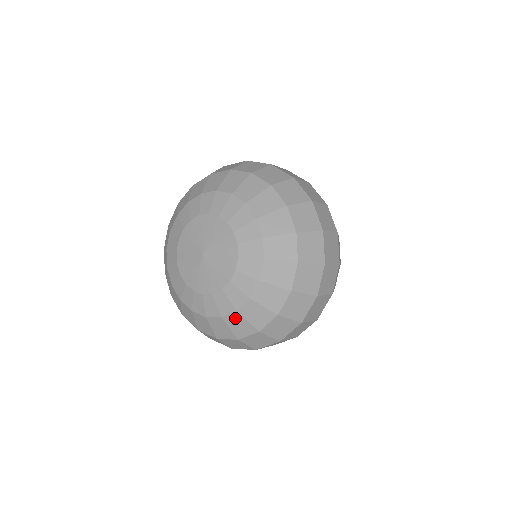
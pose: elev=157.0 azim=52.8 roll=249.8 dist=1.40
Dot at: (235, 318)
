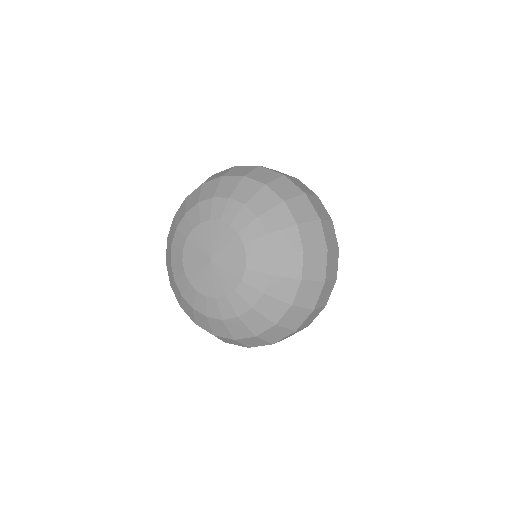
Dot at: (251, 315)
